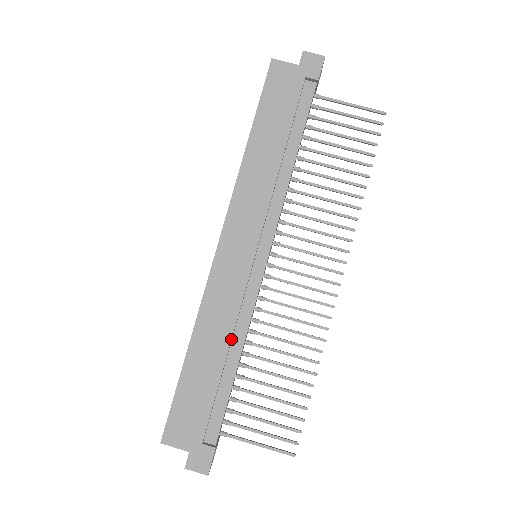
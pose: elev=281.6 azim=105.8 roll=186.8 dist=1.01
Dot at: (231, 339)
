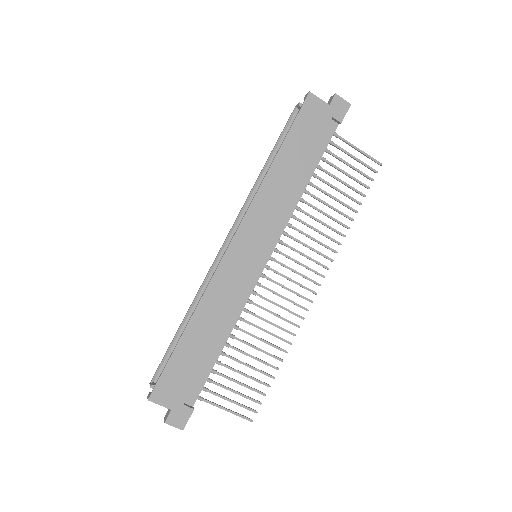
Dot at: (225, 323)
